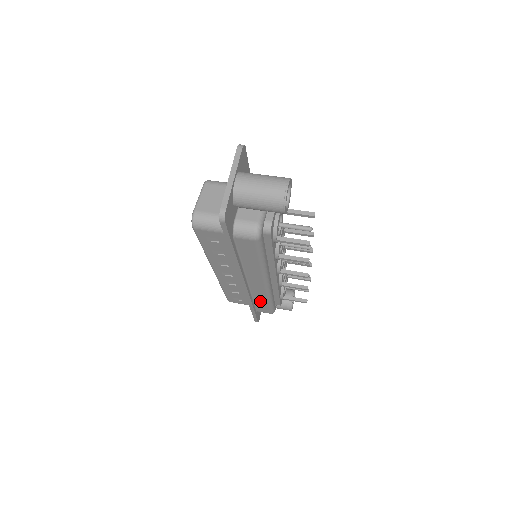
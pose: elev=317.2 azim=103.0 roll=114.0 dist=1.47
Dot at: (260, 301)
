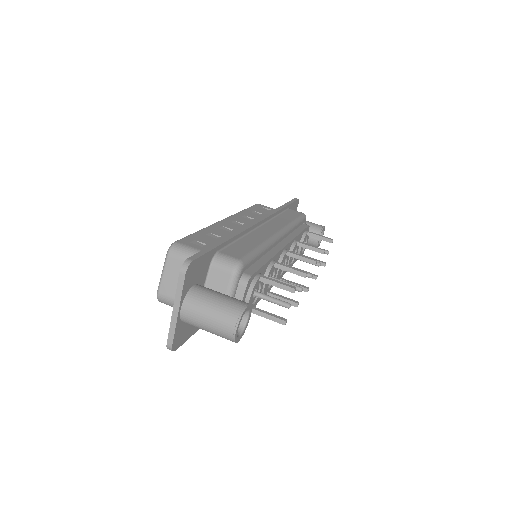
Dot at: occluded
